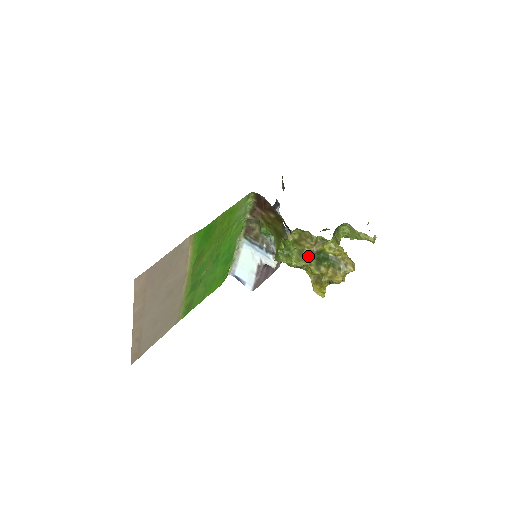
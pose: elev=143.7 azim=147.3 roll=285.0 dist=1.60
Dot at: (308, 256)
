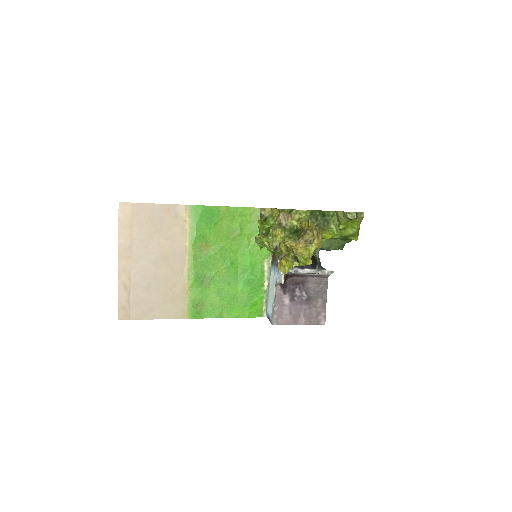
Dot at: (276, 228)
